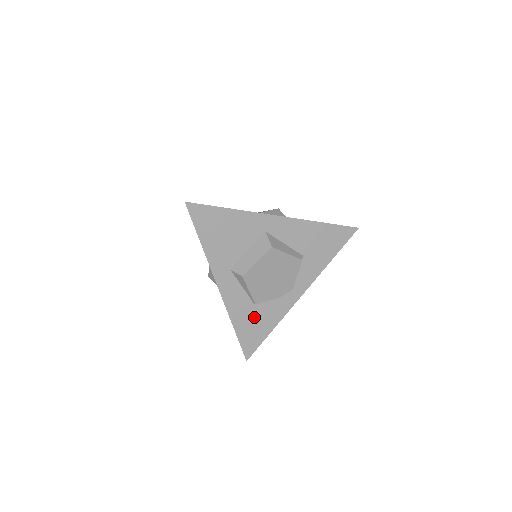
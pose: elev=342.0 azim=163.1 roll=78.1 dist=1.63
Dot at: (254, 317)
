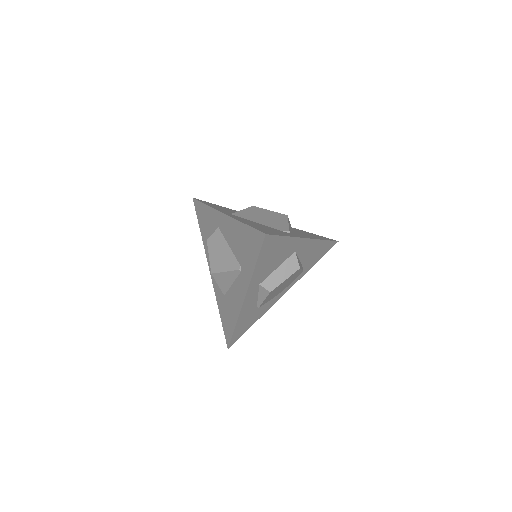
Dot at: (251, 316)
